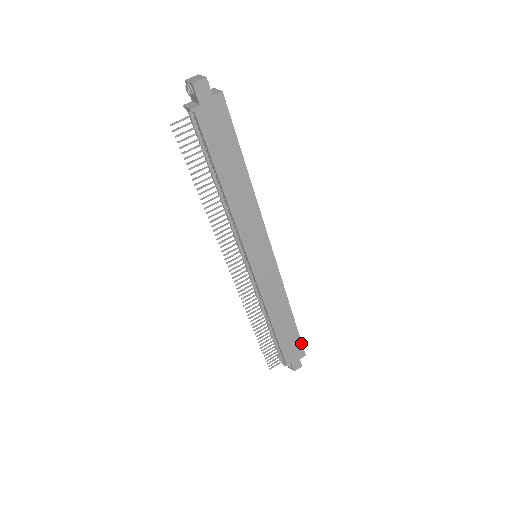
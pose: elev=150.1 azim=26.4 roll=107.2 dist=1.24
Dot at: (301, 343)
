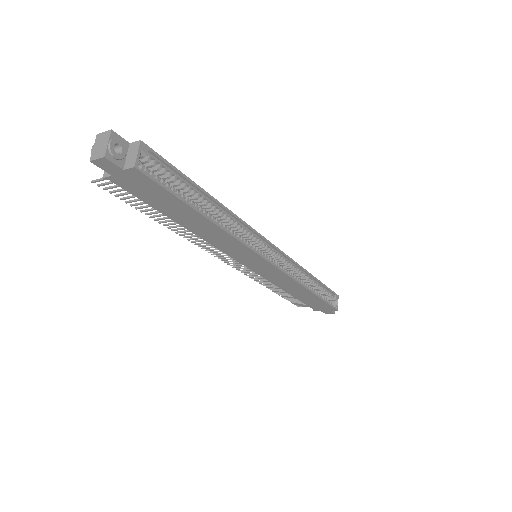
Dot at: (330, 305)
